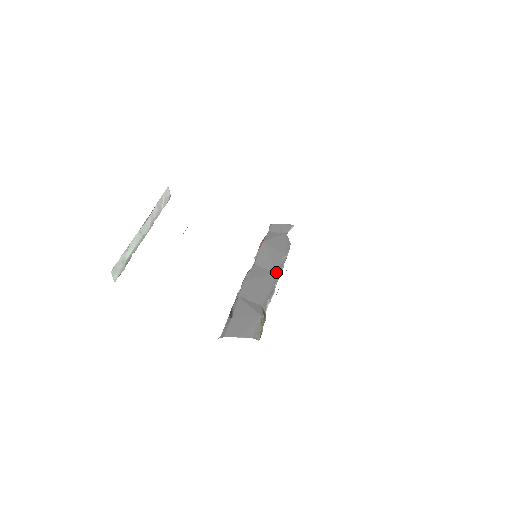
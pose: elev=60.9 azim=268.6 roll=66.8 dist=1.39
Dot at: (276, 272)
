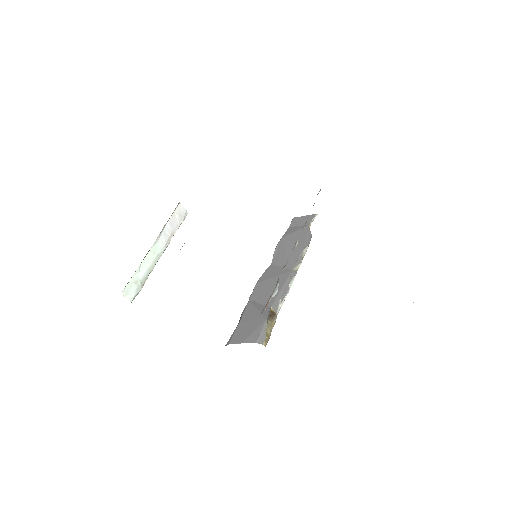
Dot at: (291, 269)
